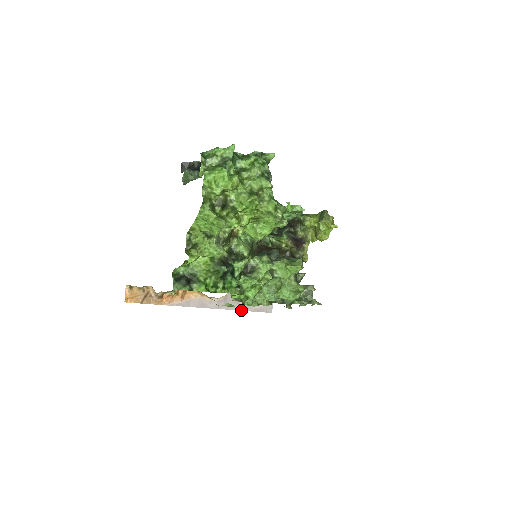
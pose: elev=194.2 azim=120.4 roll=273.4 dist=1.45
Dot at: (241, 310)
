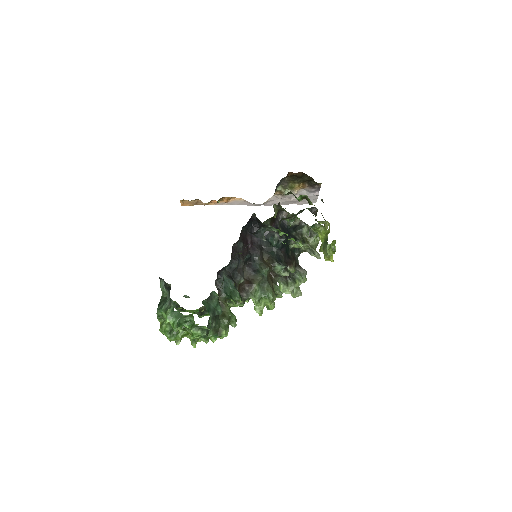
Dot at: (283, 204)
